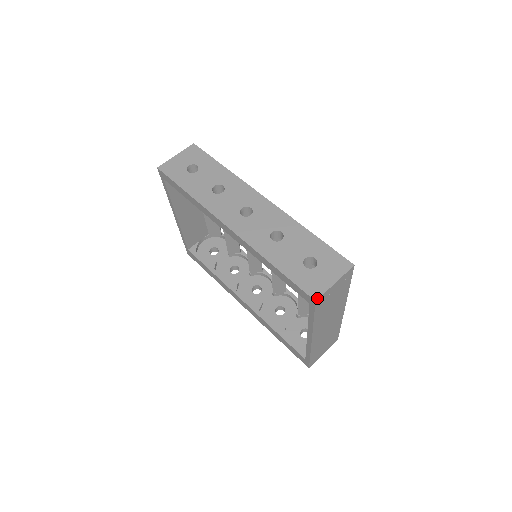
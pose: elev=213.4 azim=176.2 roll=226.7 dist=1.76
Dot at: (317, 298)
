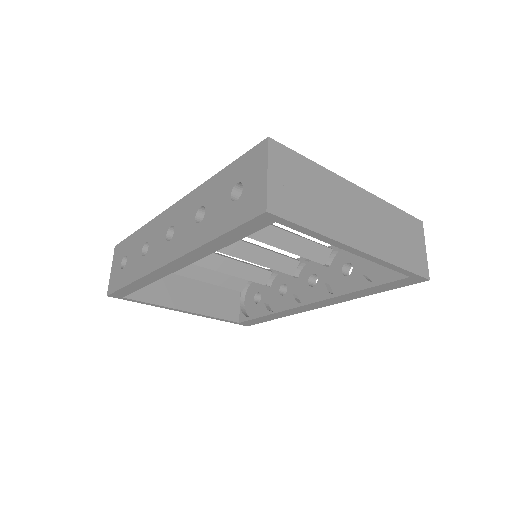
Dot at: (265, 207)
